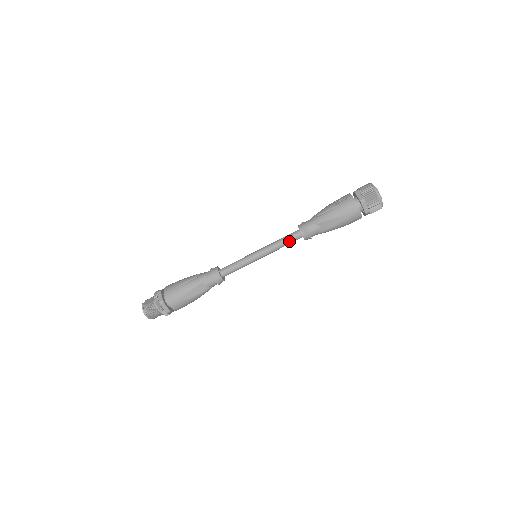
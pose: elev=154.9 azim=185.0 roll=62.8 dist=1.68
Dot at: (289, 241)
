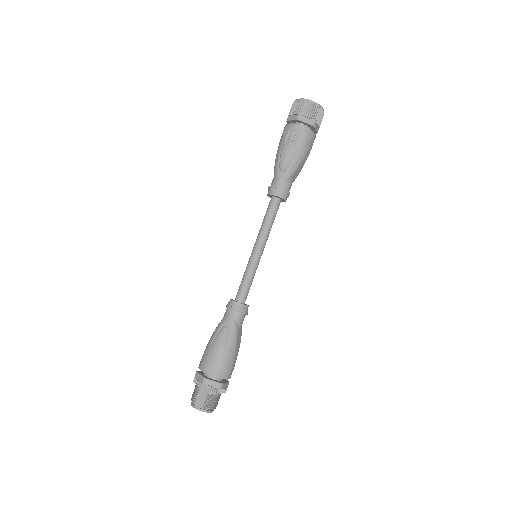
Dot at: (275, 215)
